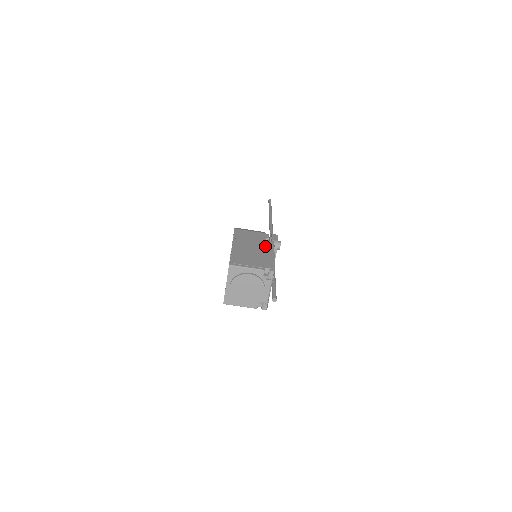
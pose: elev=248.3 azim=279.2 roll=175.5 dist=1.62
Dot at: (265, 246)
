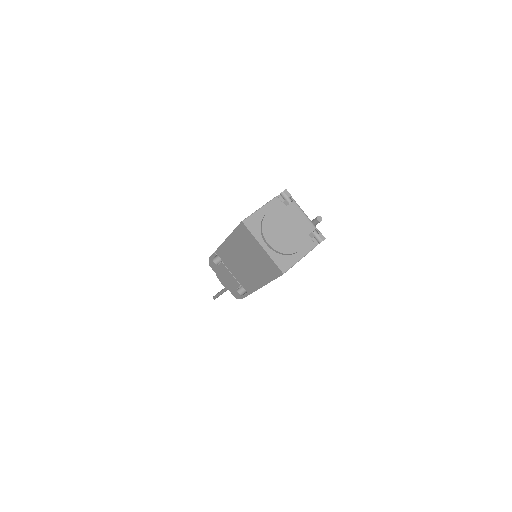
Dot at: occluded
